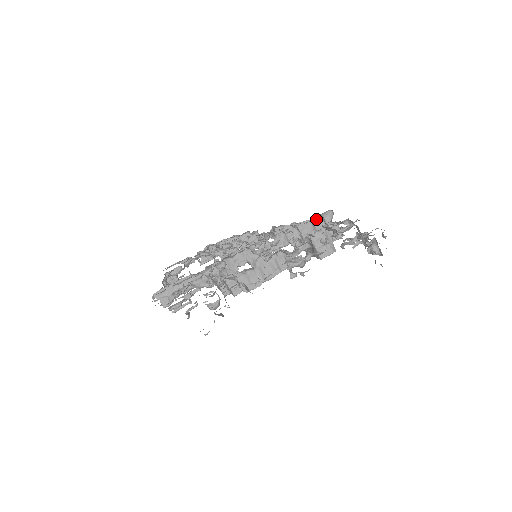
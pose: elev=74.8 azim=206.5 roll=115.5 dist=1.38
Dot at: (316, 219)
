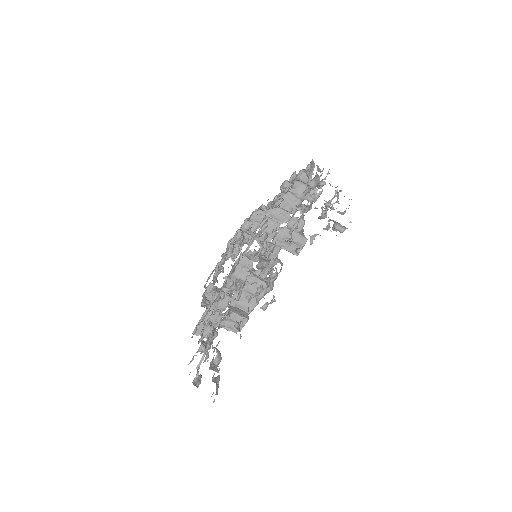
Dot at: (293, 185)
